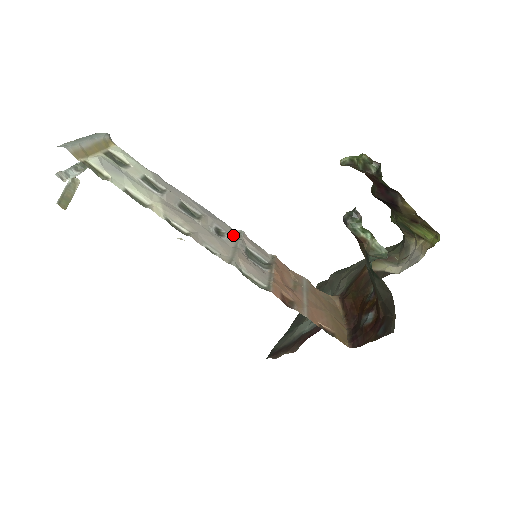
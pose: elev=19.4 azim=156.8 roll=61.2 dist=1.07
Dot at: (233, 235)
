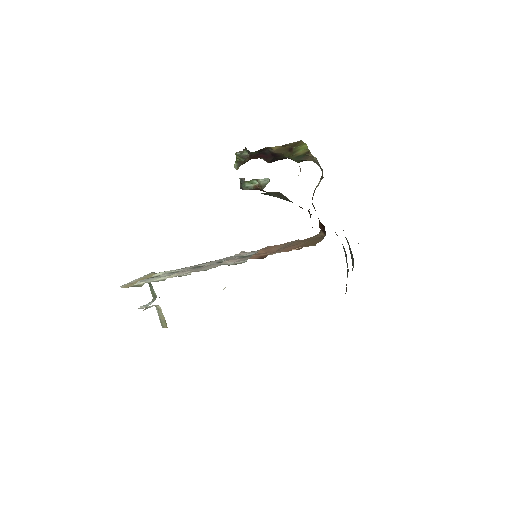
Dot at: occluded
